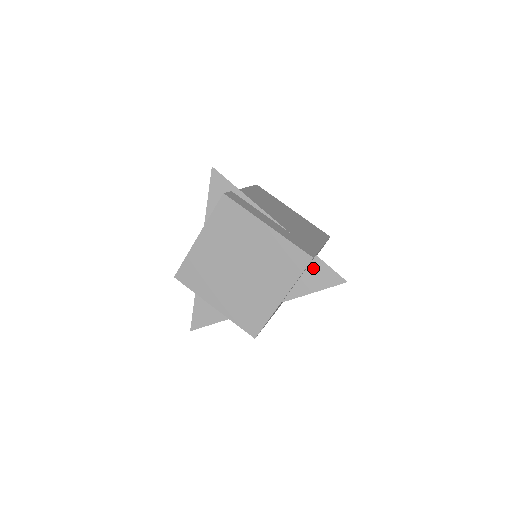
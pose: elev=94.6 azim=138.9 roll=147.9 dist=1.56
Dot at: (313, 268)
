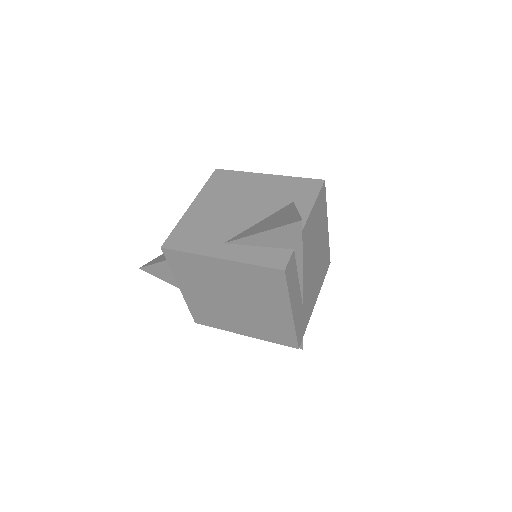
Dot at: occluded
